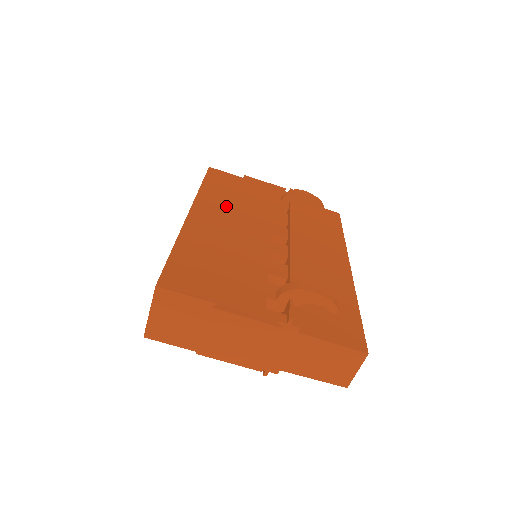
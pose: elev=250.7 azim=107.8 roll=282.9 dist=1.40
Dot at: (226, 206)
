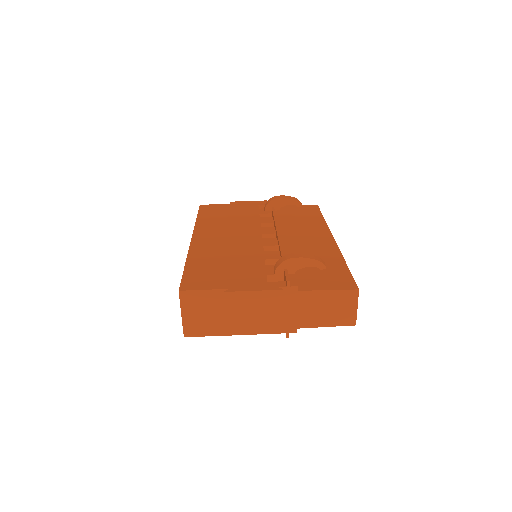
Dot at: (220, 226)
